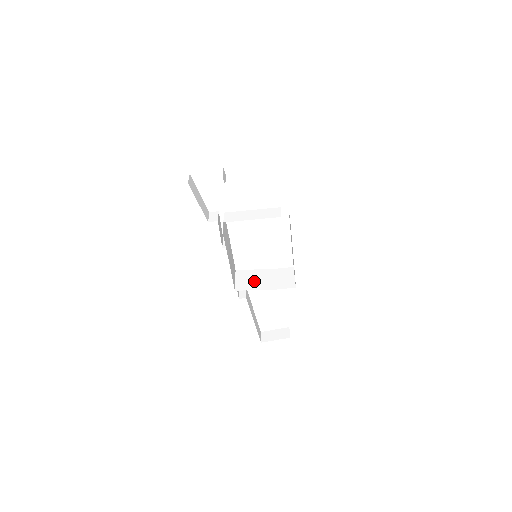
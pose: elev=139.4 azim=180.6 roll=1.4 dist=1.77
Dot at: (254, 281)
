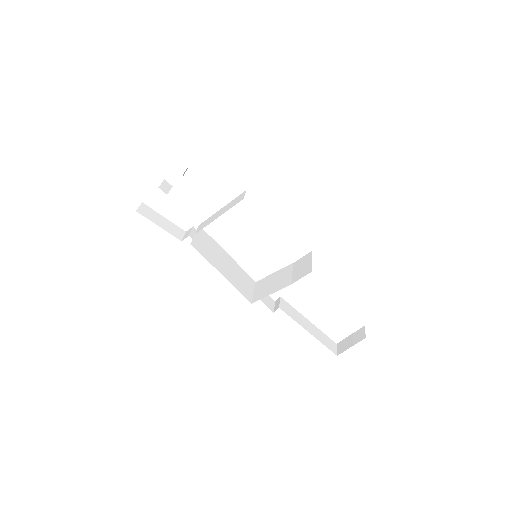
Dot at: (271, 285)
